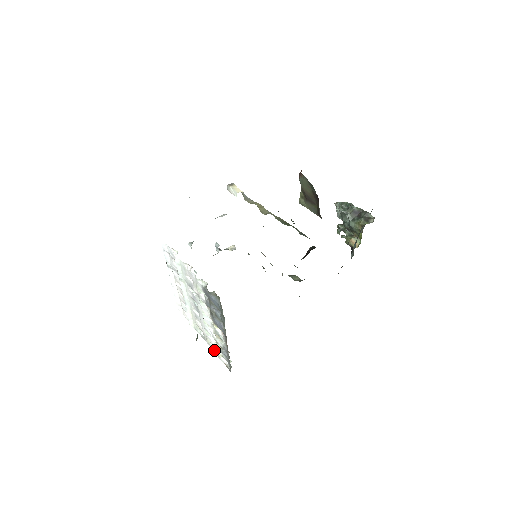
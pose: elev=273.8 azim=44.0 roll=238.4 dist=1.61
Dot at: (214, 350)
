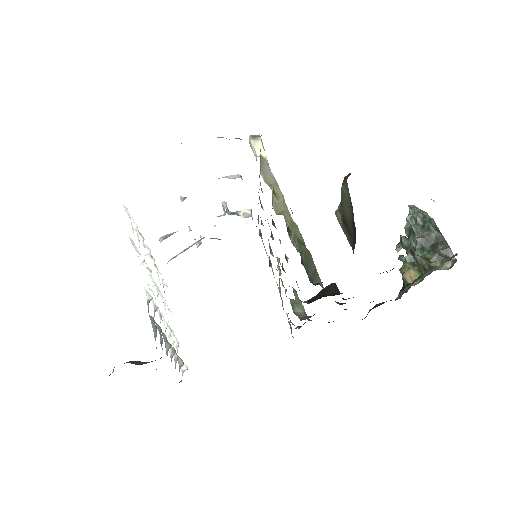
Dot at: (176, 342)
